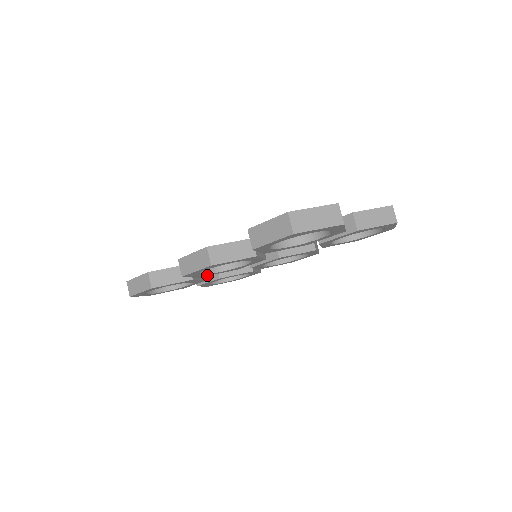
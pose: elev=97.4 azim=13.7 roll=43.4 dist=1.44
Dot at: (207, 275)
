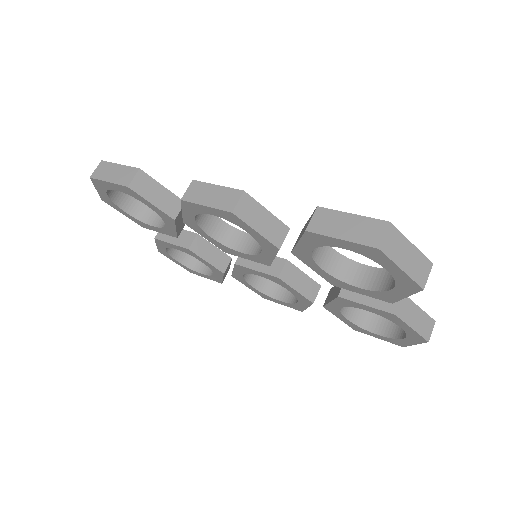
Dot at: (195, 228)
